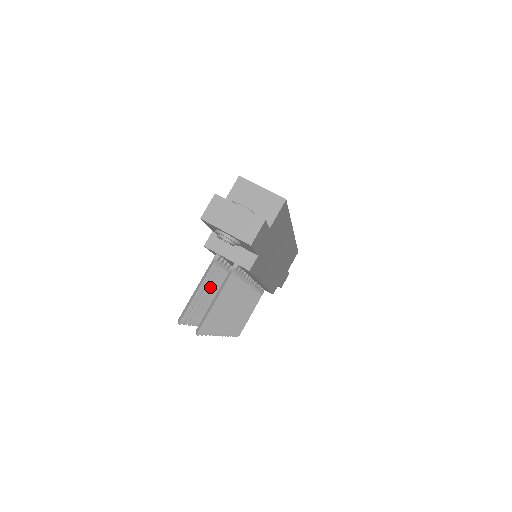
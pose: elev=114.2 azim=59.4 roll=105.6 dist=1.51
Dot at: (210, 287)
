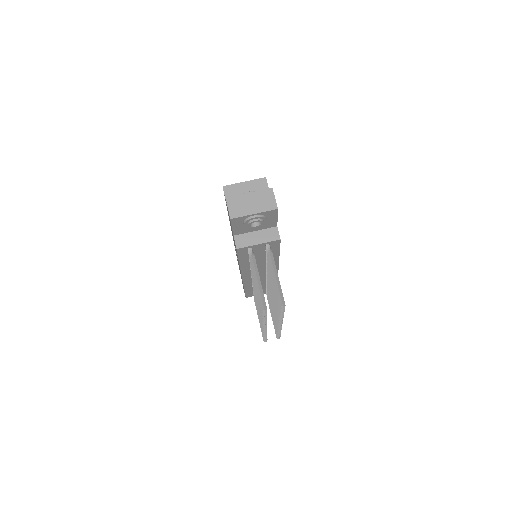
Dot at: occluded
